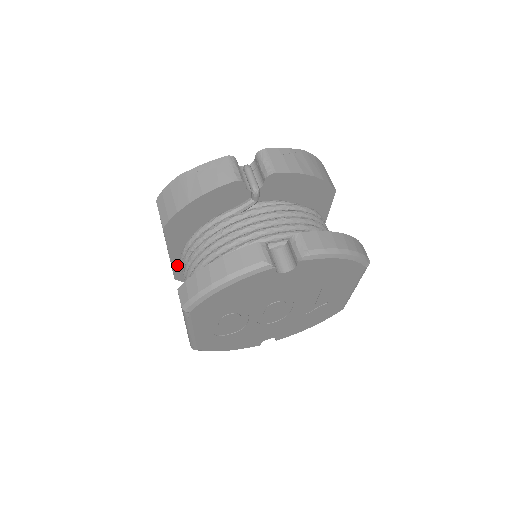
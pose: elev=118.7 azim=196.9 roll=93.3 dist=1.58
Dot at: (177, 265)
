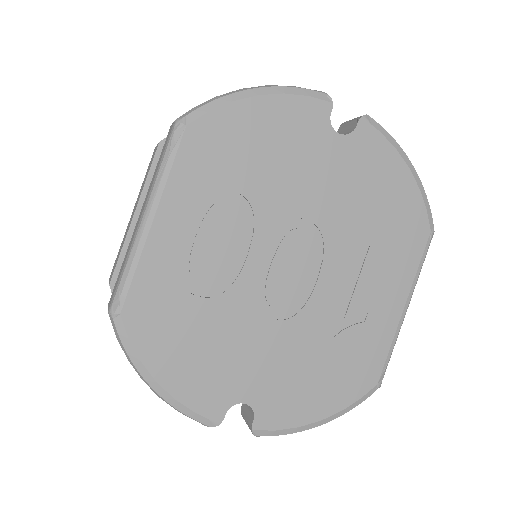
Dot at: occluded
